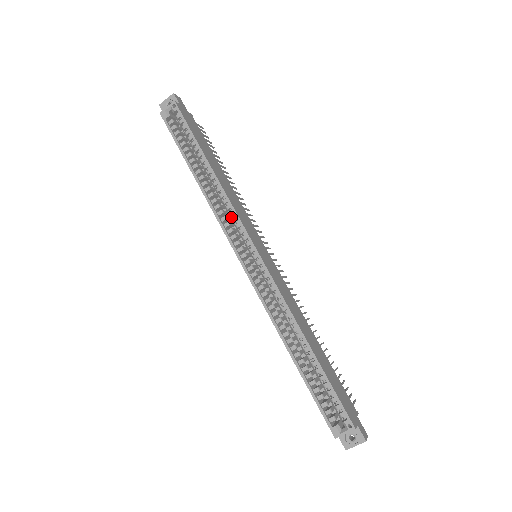
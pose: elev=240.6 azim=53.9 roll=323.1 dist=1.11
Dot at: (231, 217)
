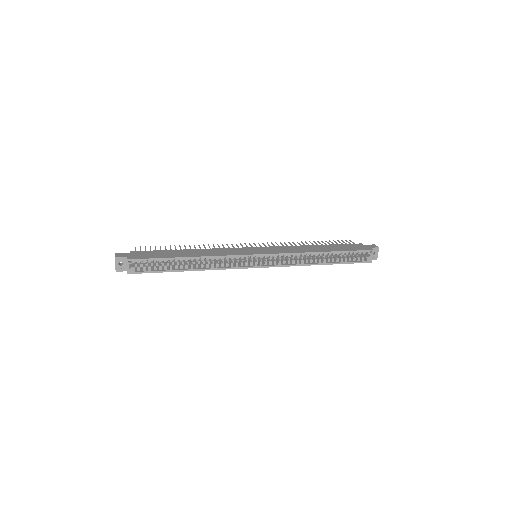
Dot at: occluded
